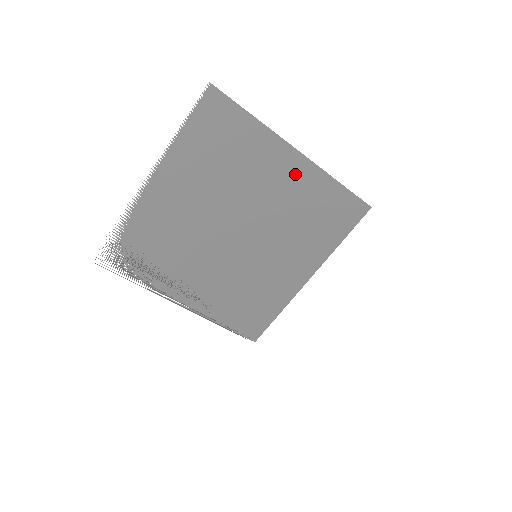
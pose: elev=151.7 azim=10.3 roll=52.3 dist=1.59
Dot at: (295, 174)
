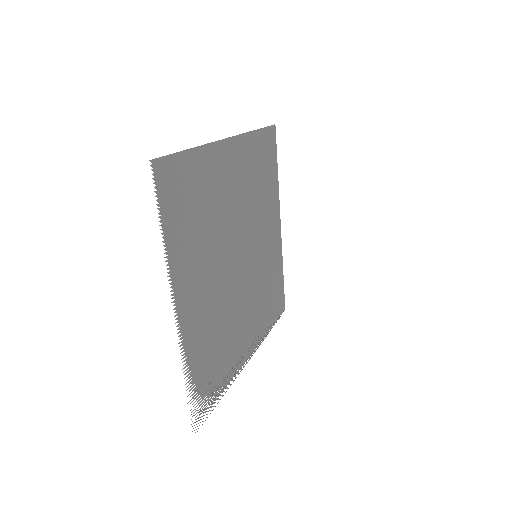
Dot at: (237, 160)
